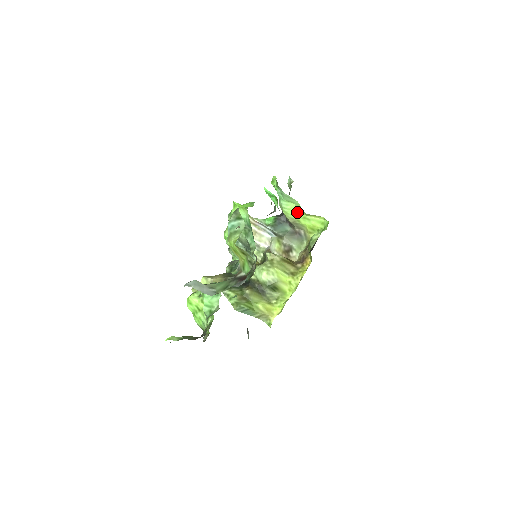
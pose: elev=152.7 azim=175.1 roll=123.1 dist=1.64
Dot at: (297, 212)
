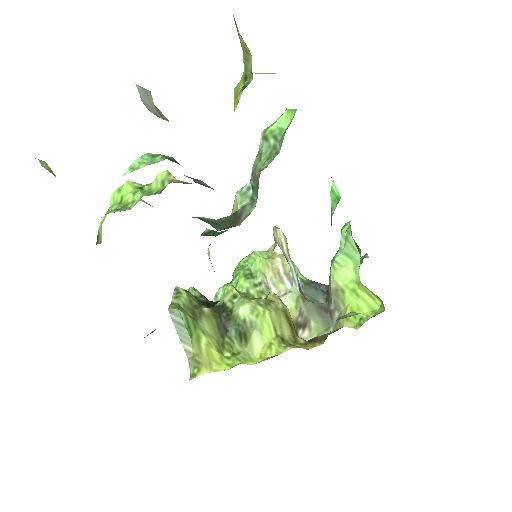
Dot at: (349, 277)
